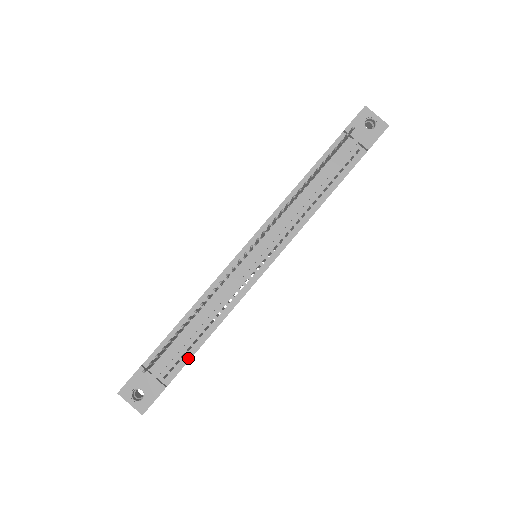
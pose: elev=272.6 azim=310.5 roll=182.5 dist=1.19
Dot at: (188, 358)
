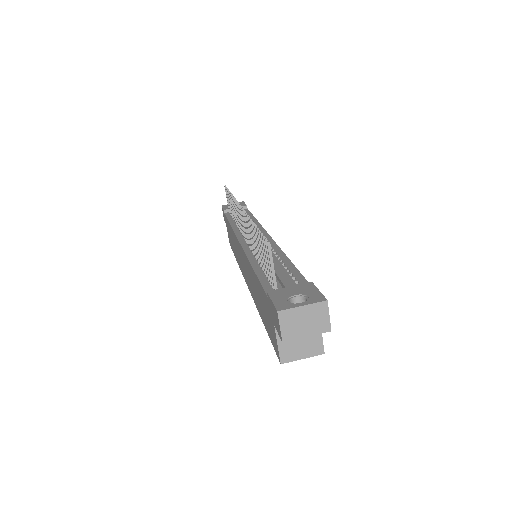
Dot at: (297, 273)
